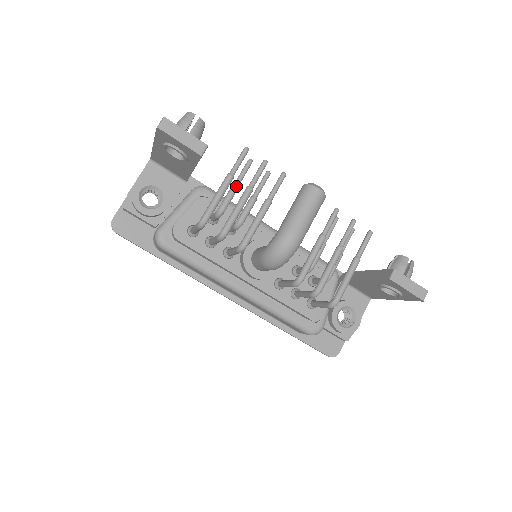
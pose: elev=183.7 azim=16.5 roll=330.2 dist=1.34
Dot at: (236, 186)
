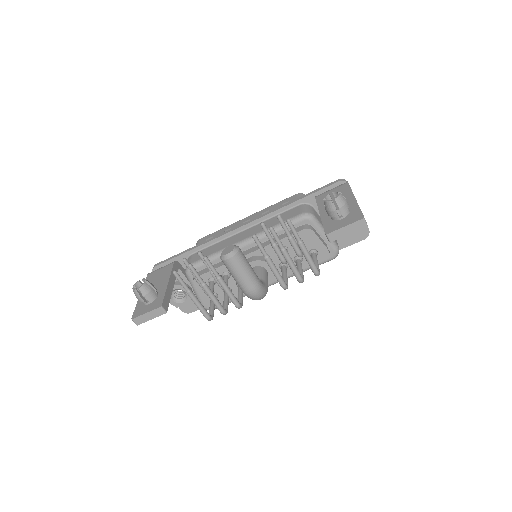
Dot at: (197, 280)
